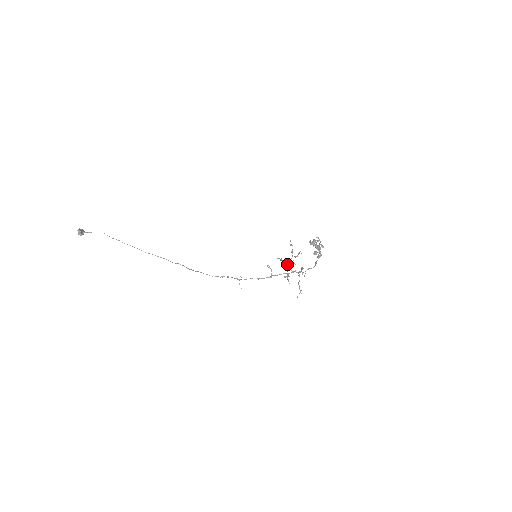
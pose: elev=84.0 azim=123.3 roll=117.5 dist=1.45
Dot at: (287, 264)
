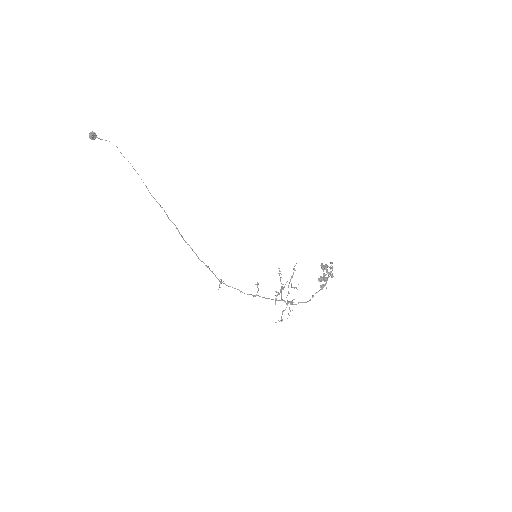
Dot at: (282, 284)
